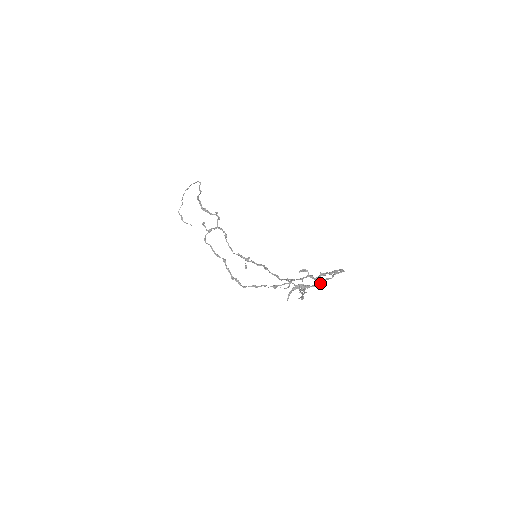
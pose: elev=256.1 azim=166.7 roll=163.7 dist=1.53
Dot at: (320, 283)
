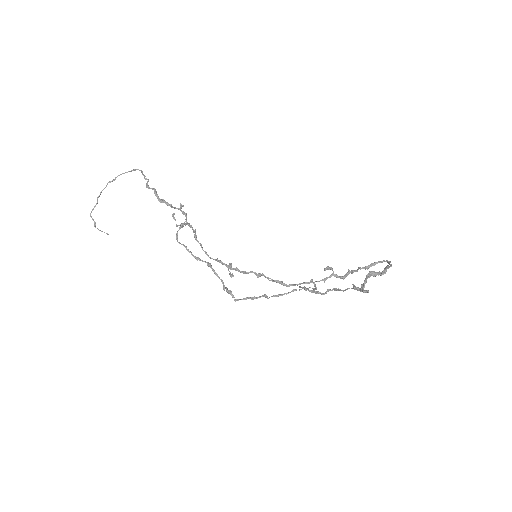
Dot at: (386, 271)
